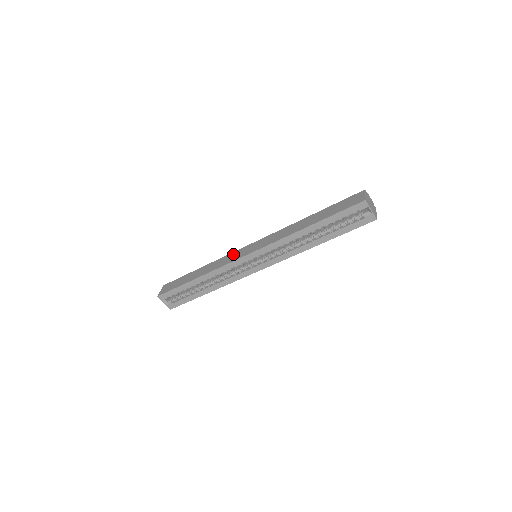
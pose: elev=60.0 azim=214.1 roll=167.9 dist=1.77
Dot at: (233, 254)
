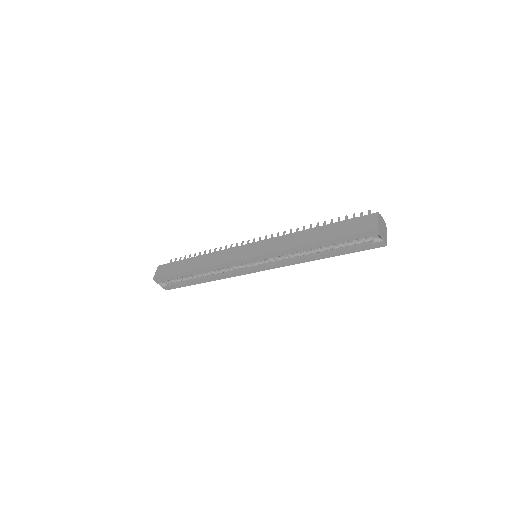
Dot at: (232, 251)
